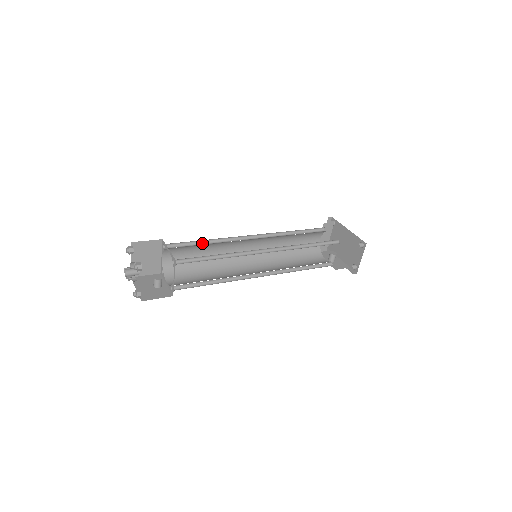
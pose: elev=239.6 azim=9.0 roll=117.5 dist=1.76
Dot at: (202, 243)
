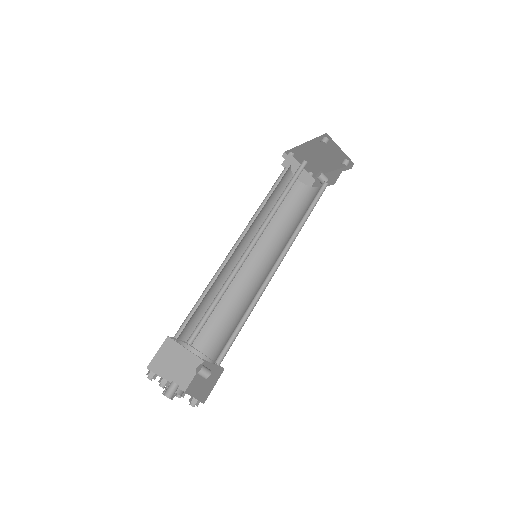
Dot at: occluded
